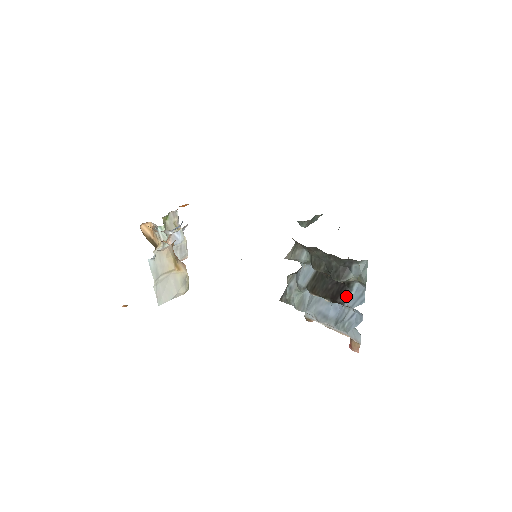
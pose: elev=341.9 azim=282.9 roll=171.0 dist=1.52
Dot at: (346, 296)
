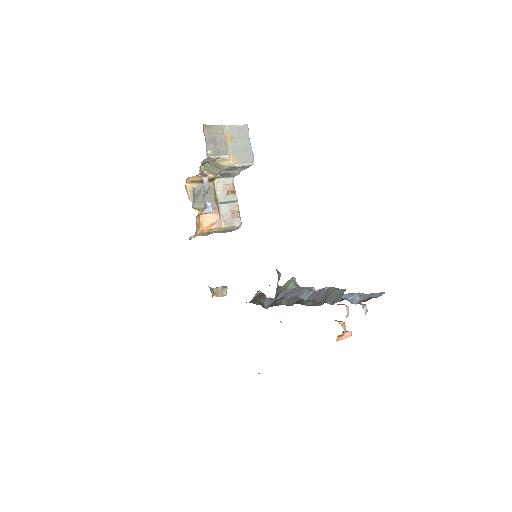
Dot at: occluded
